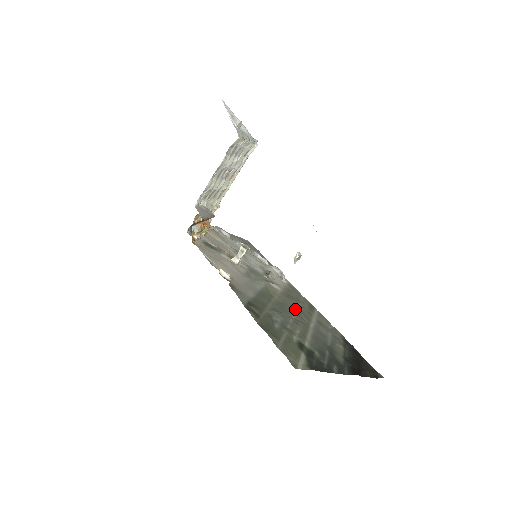
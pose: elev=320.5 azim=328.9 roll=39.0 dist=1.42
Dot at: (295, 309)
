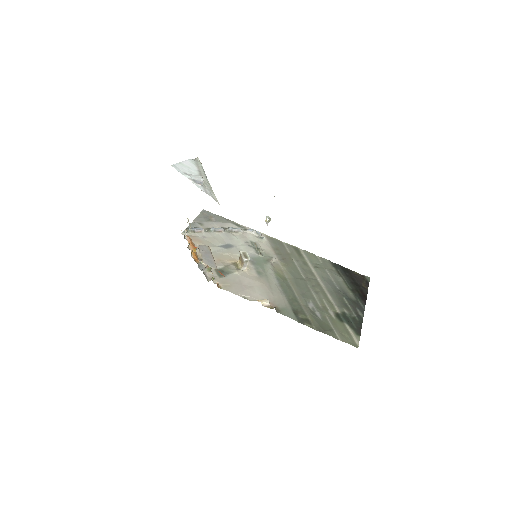
Dot at: (300, 272)
